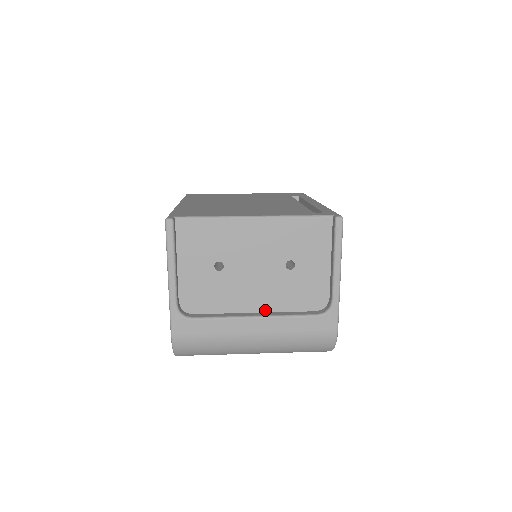
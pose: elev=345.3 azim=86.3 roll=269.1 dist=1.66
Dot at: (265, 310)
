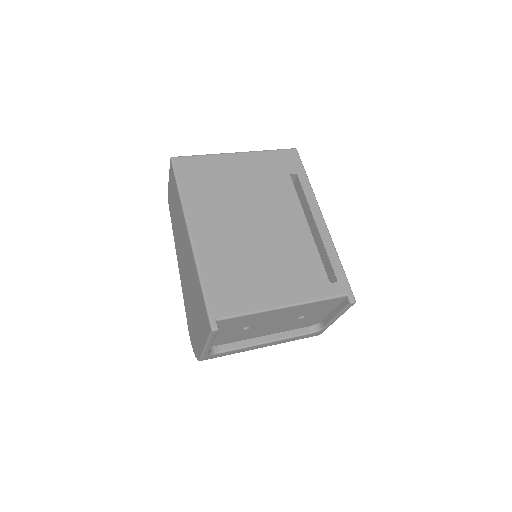
Dot at: (272, 333)
